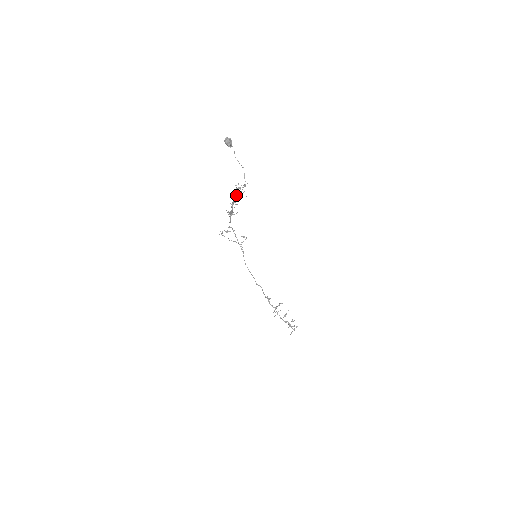
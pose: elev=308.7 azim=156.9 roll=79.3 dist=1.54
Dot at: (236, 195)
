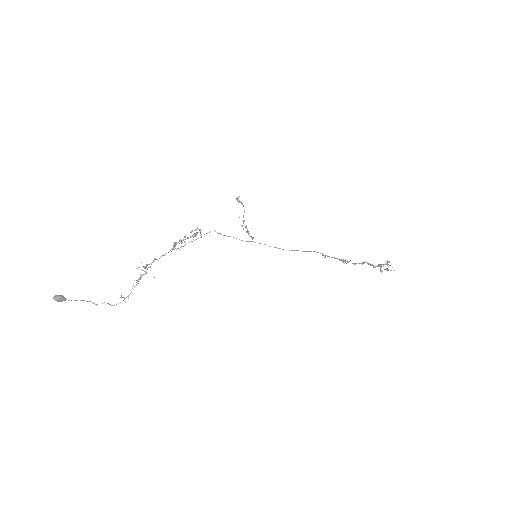
Dot at: (146, 273)
